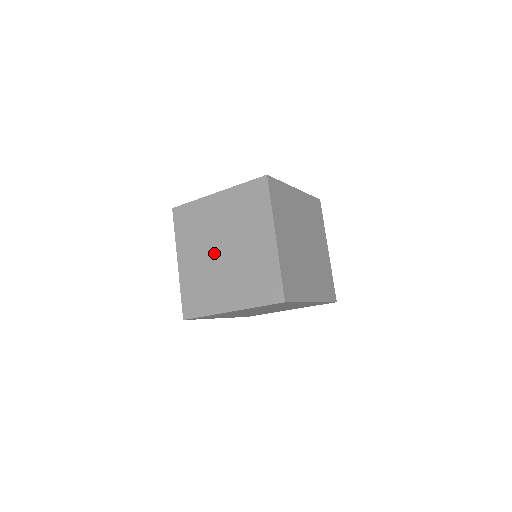
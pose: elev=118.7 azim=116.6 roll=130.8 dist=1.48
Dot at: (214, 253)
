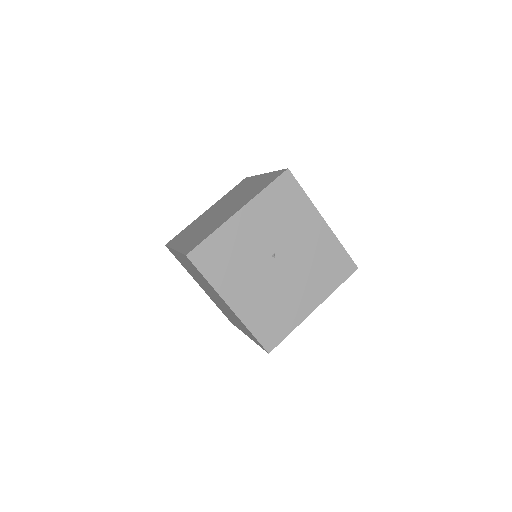
Dot at: (269, 270)
